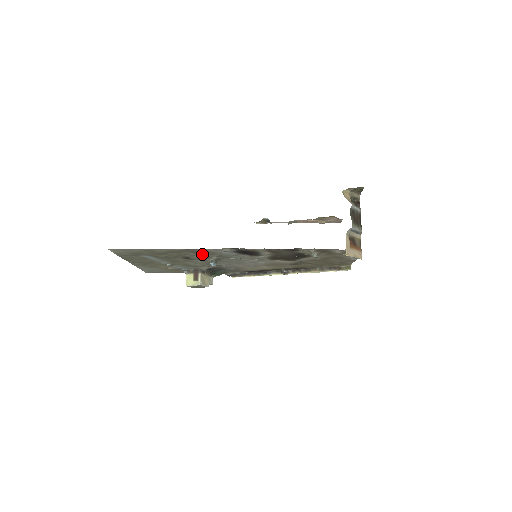
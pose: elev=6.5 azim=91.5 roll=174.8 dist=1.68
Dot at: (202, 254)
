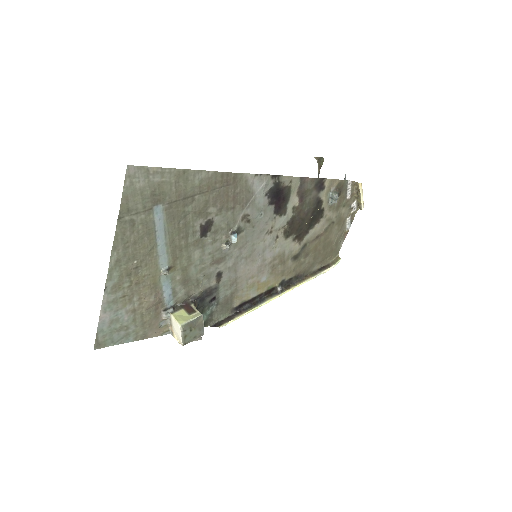
Dot at: (231, 205)
